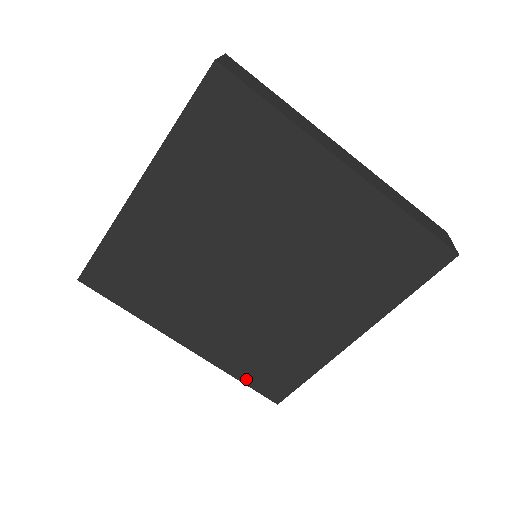
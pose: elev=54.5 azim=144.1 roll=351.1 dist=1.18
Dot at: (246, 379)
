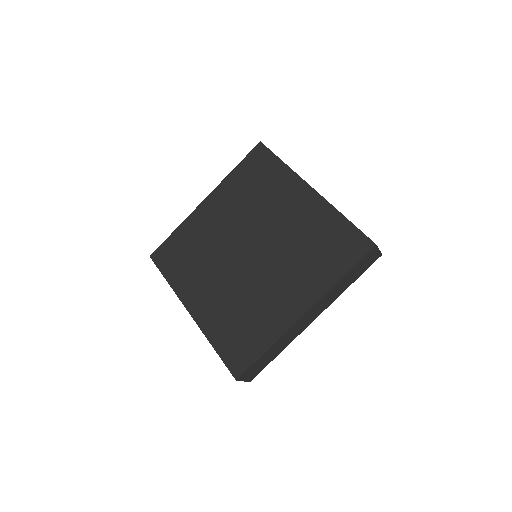
Dot at: (220, 349)
